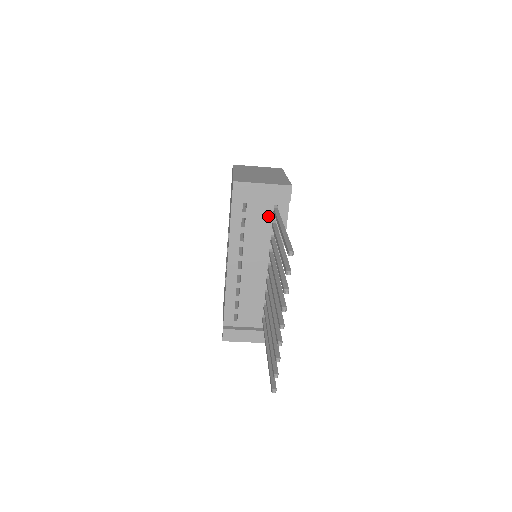
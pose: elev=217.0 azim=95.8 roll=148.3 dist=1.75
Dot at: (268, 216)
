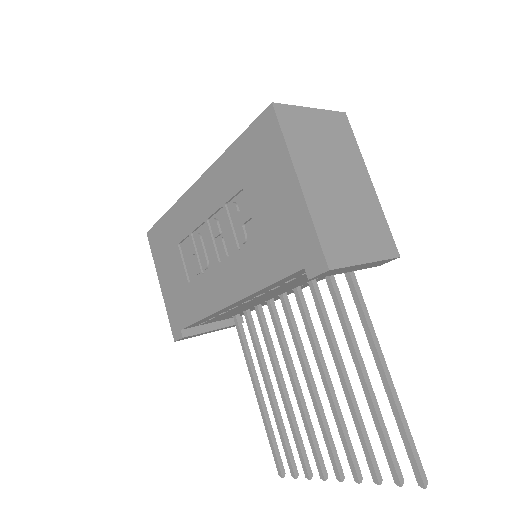
Dot at: occluded
